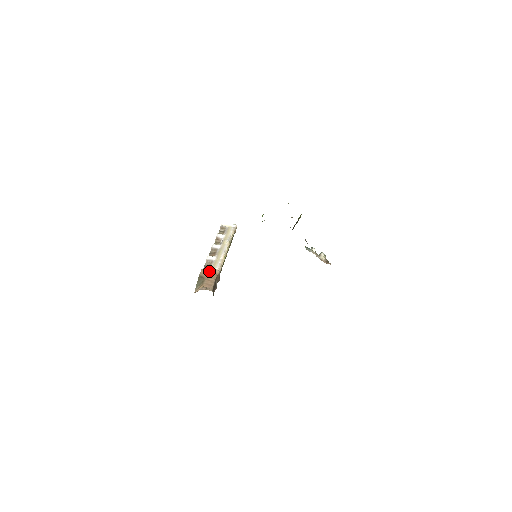
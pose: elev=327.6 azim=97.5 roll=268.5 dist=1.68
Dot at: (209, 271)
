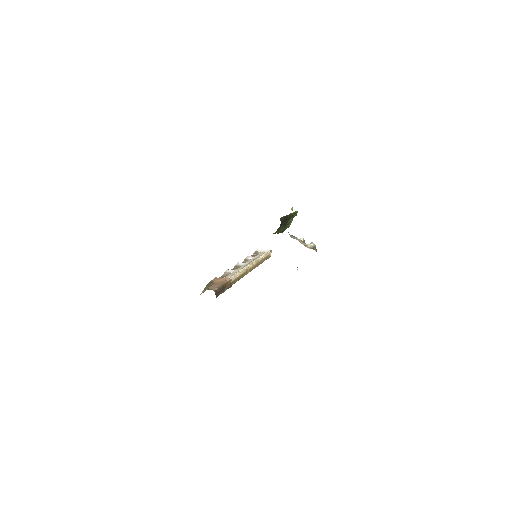
Dot at: (221, 278)
